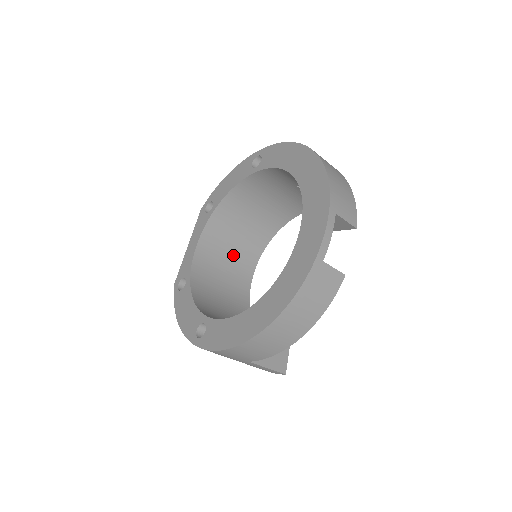
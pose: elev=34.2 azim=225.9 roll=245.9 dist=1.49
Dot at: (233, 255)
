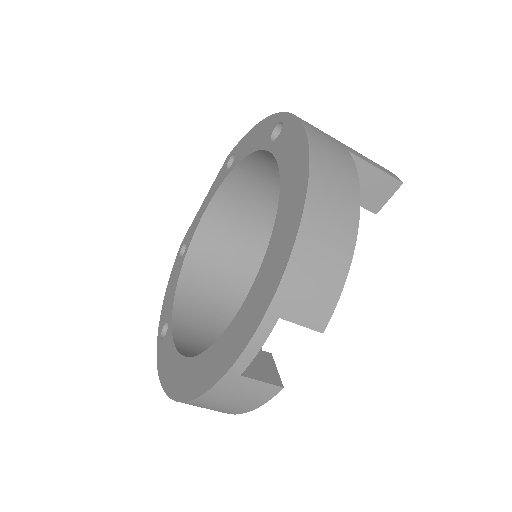
Dot at: (259, 222)
